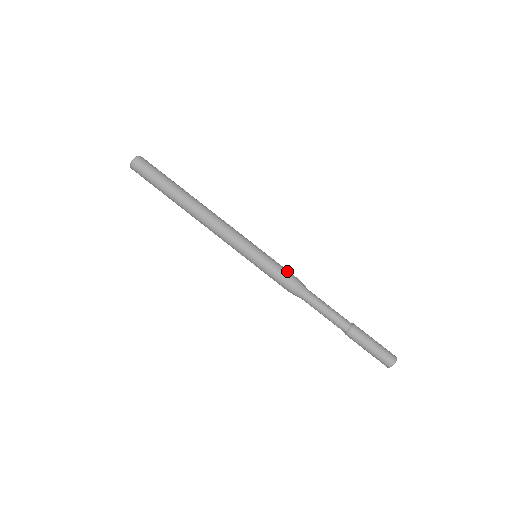
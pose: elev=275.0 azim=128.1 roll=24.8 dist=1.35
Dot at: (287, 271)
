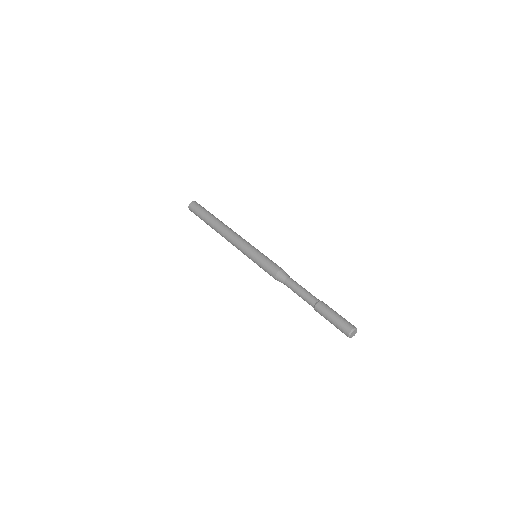
Dot at: occluded
